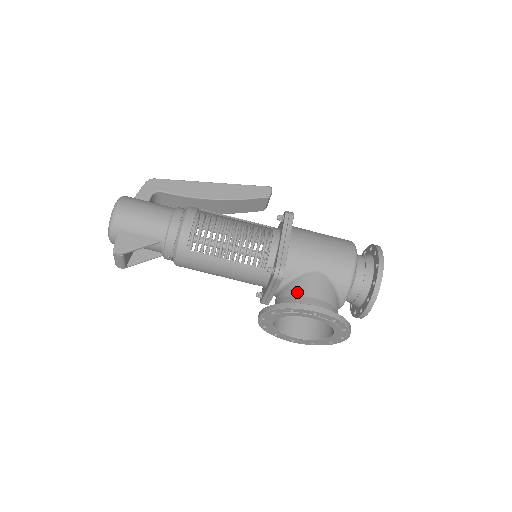
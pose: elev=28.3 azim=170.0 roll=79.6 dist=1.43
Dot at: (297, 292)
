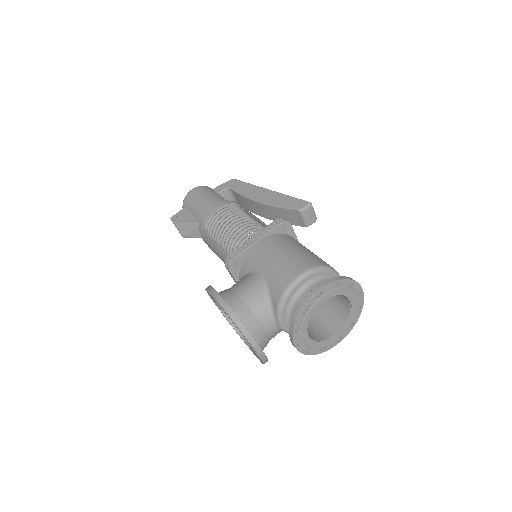
Dot at: (234, 285)
